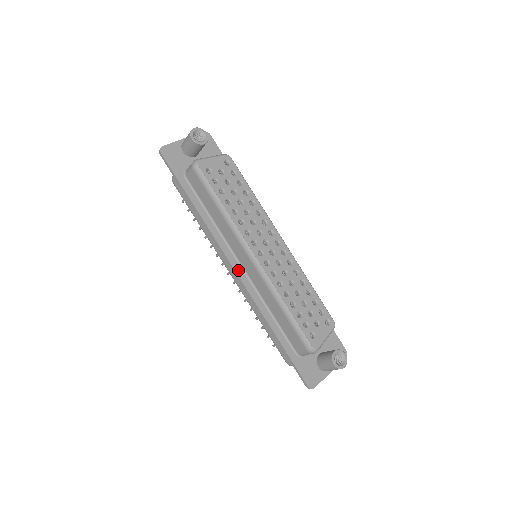
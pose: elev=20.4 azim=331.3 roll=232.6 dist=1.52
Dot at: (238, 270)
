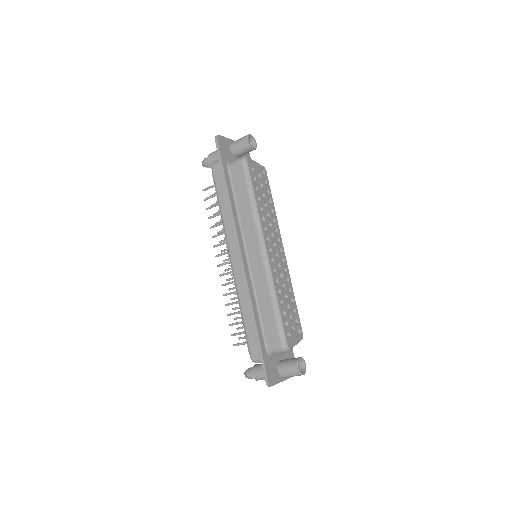
Dot at: (244, 257)
